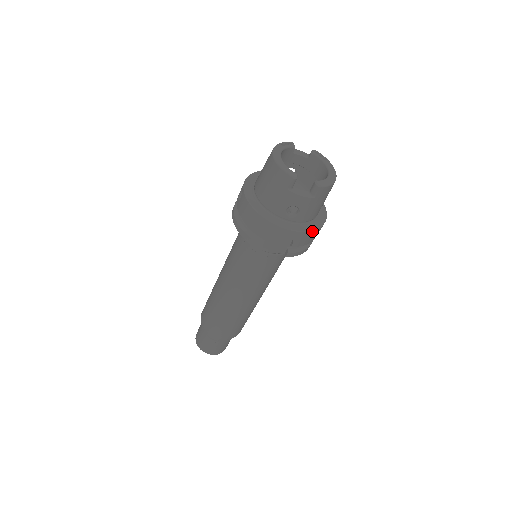
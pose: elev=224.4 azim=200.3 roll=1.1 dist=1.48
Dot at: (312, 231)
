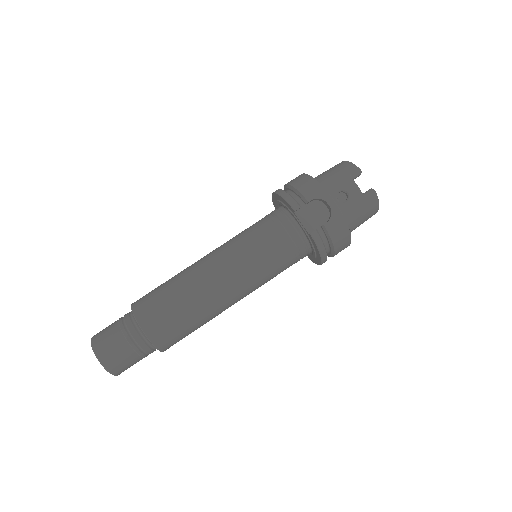
Dot at: (347, 226)
